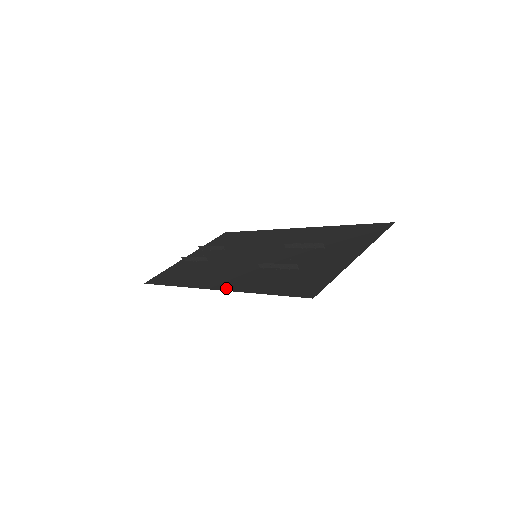
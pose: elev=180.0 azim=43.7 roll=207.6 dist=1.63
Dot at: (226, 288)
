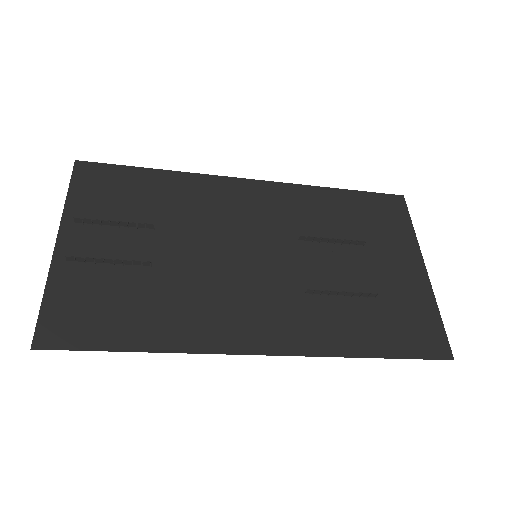
Dot at: (295, 350)
